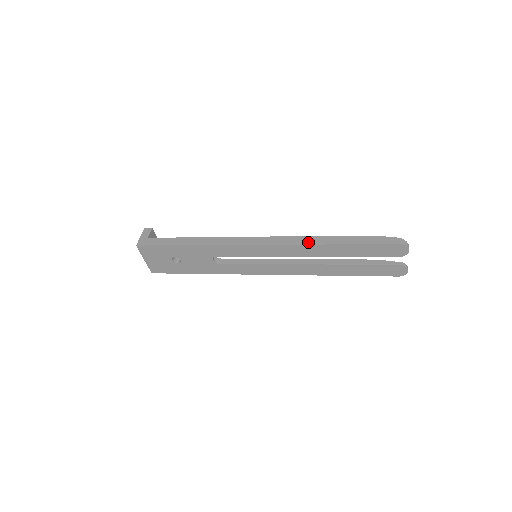
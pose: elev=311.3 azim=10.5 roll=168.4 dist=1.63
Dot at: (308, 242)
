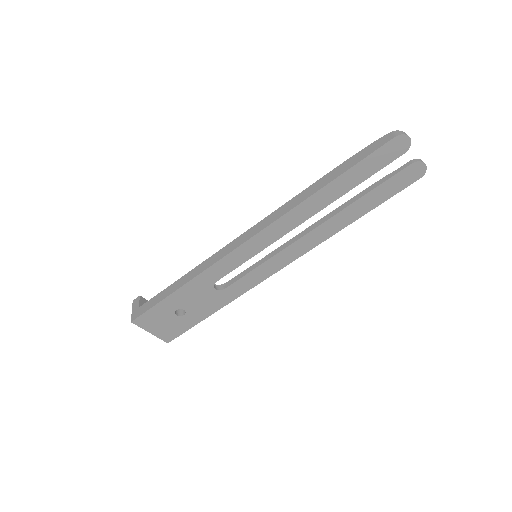
Dot at: (296, 203)
